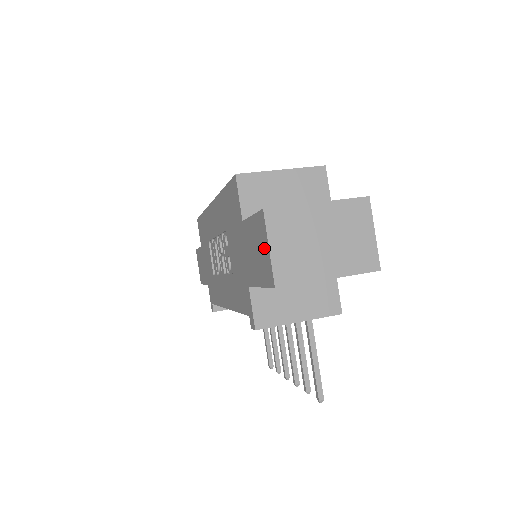
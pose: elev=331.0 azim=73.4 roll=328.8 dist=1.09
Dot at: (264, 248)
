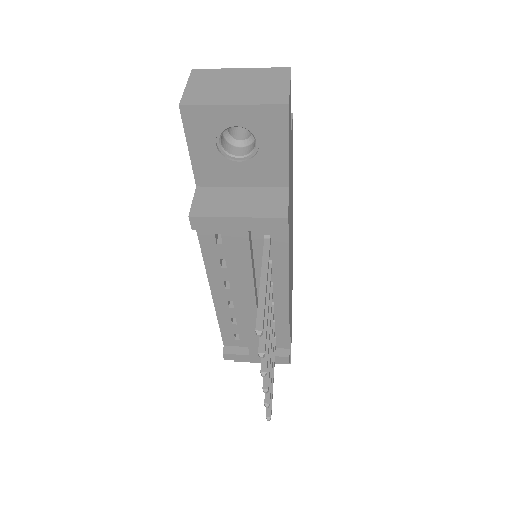
Dot at: occluded
